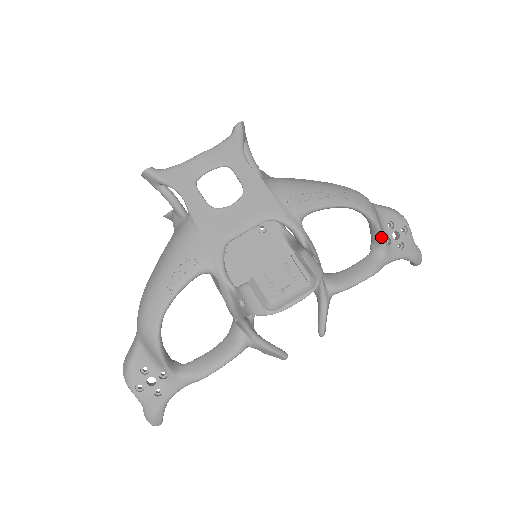
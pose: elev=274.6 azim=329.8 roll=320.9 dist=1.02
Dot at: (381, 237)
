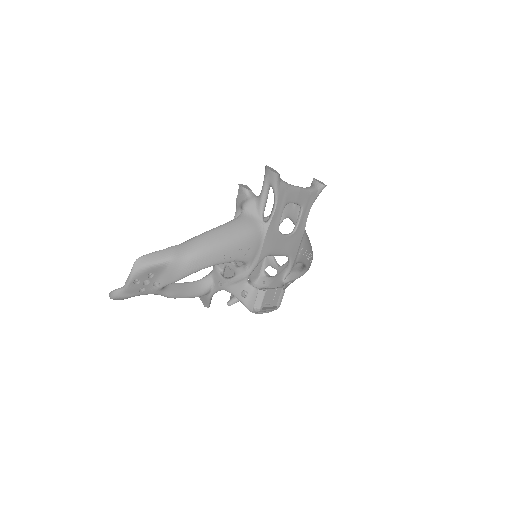
Dot at: occluded
